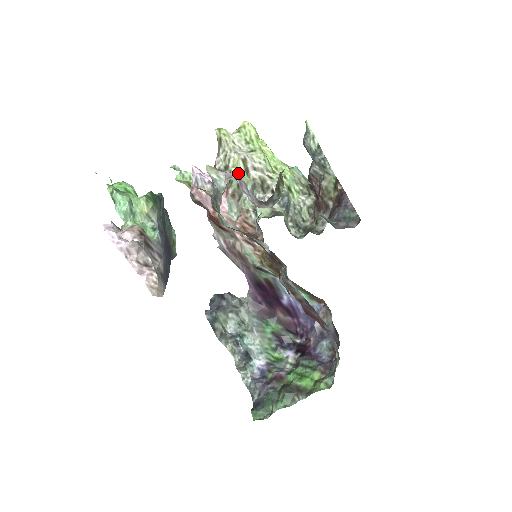
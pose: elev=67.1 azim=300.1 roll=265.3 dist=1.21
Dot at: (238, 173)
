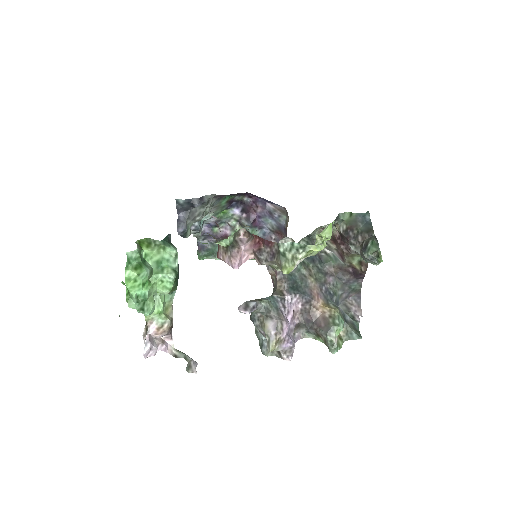
Dot at: occluded
